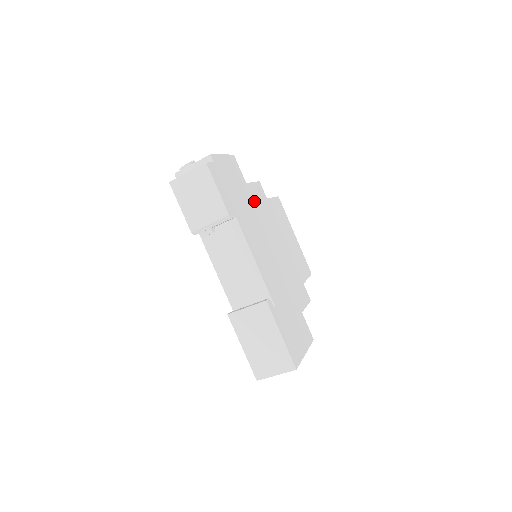
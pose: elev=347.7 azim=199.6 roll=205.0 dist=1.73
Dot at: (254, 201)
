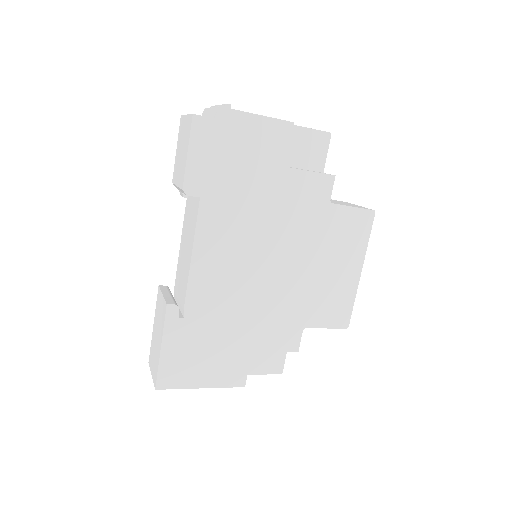
Dot at: (282, 194)
